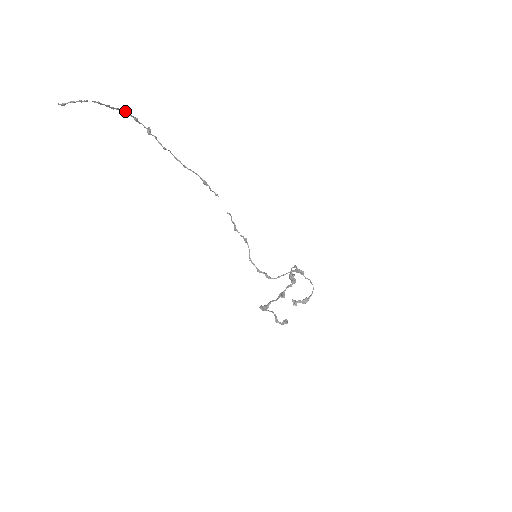
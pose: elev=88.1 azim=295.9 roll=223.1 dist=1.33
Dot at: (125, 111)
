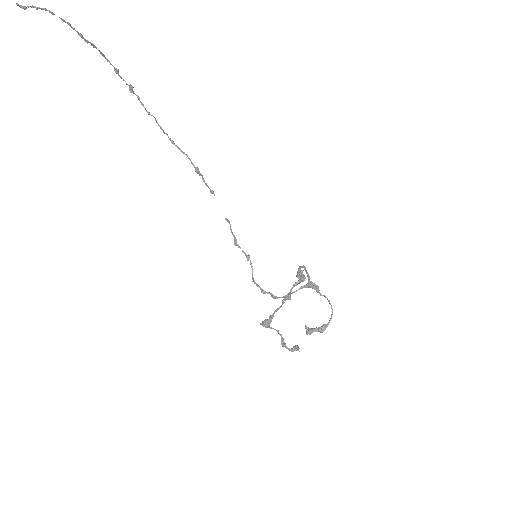
Dot at: occluded
